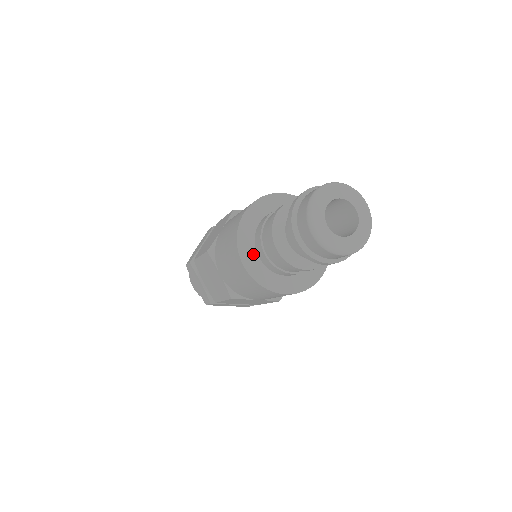
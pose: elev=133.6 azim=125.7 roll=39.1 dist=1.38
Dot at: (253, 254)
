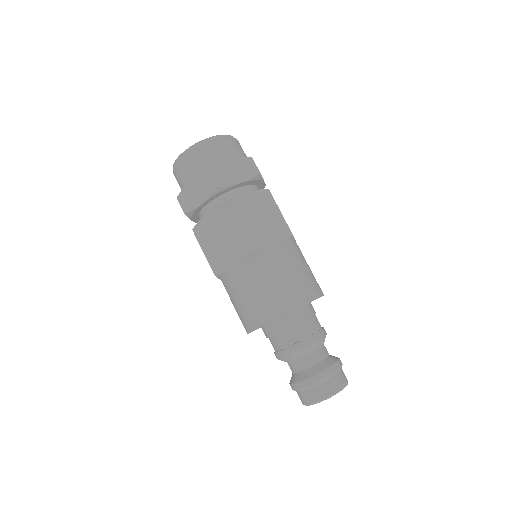
Dot at: occluded
